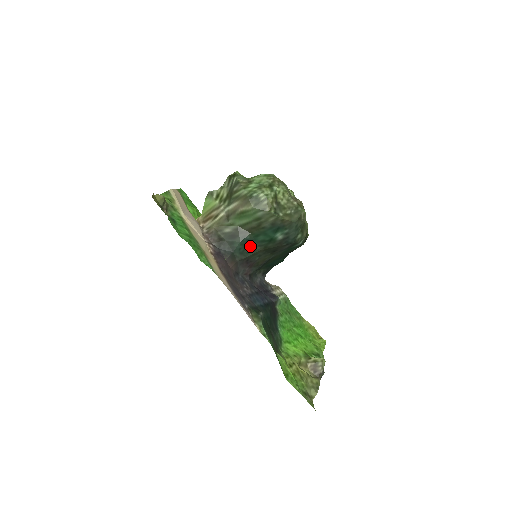
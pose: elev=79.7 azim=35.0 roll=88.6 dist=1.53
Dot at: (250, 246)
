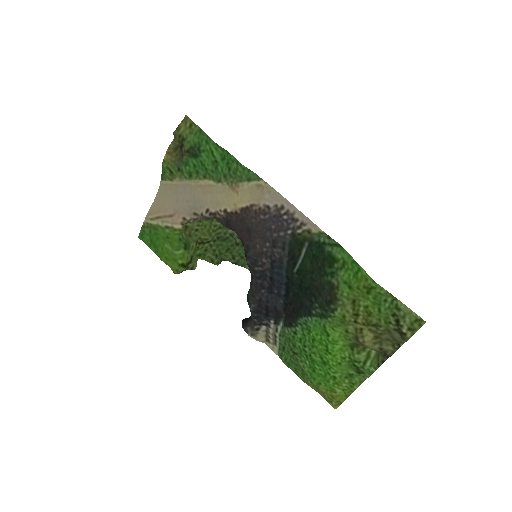
Dot at: occluded
